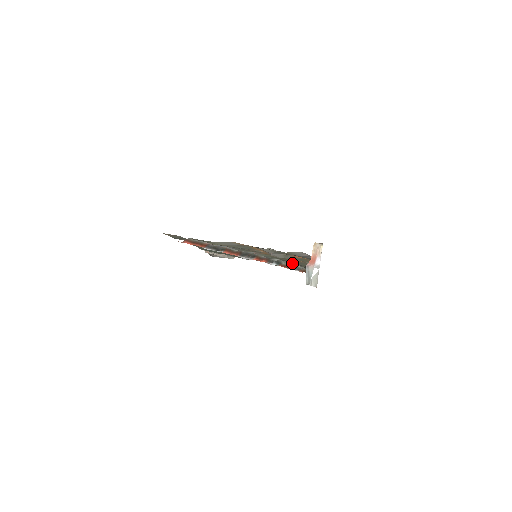
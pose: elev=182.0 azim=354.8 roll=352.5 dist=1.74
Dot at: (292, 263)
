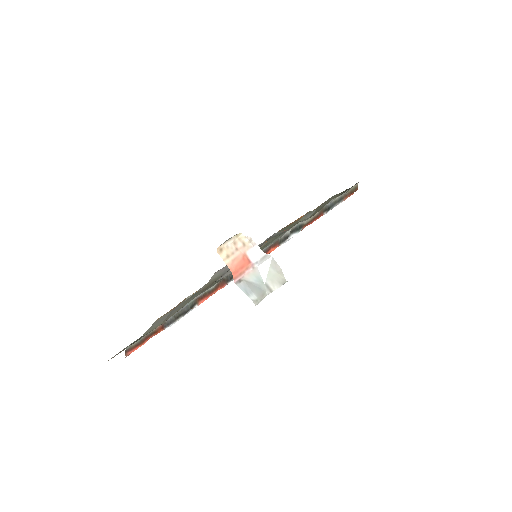
Dot at: (311, 215)
